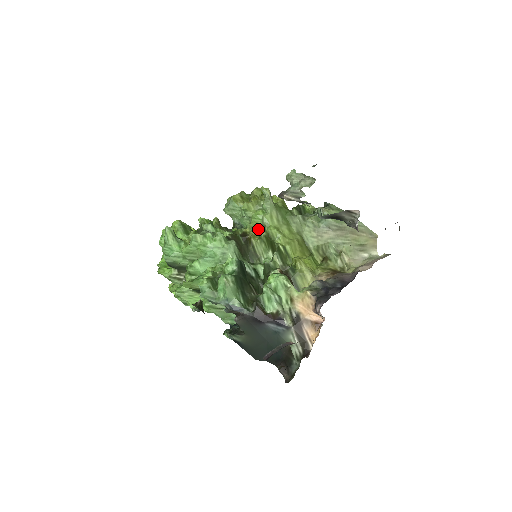
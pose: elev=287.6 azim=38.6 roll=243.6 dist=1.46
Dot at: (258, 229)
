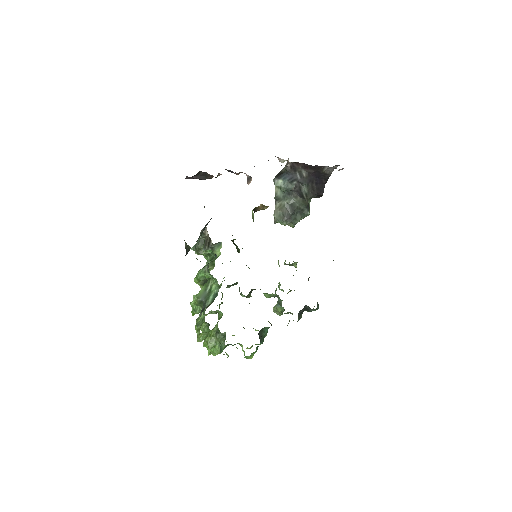
Dot at: occluded
